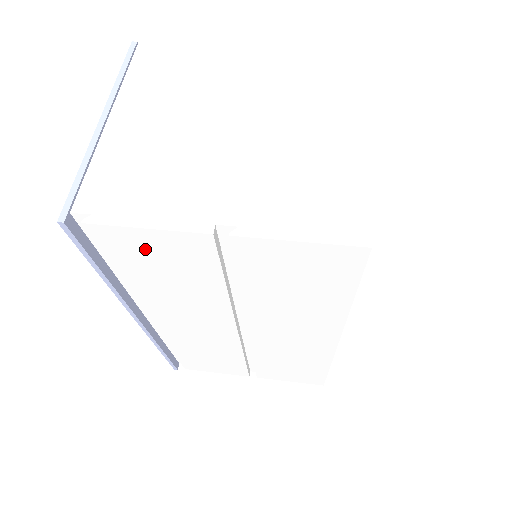
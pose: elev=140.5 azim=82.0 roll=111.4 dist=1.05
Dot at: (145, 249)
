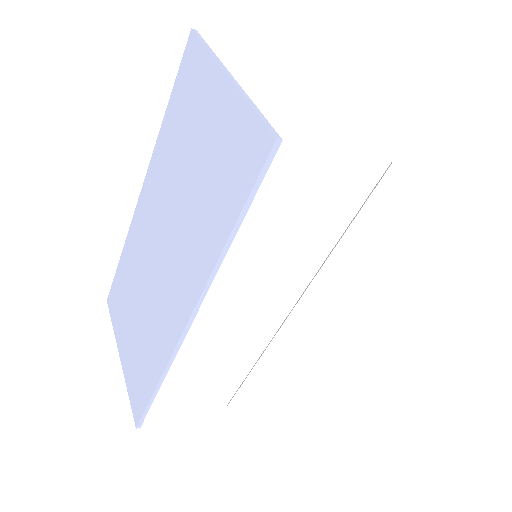
Dot at: (314, 185)
